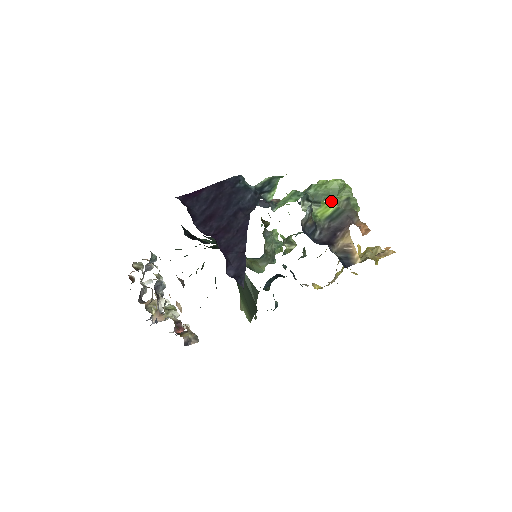
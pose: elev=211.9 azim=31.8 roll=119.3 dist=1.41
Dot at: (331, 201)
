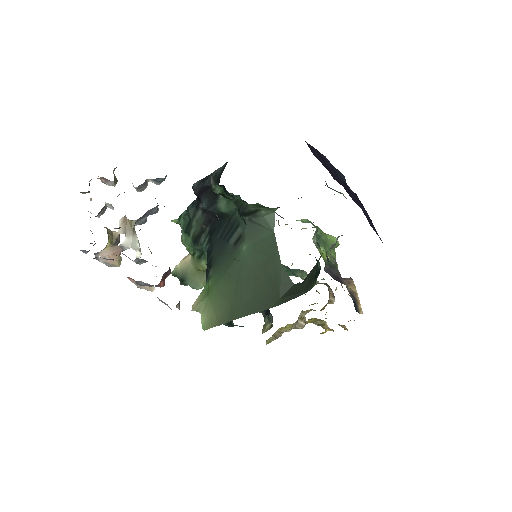
Dot at: (326, 251)
